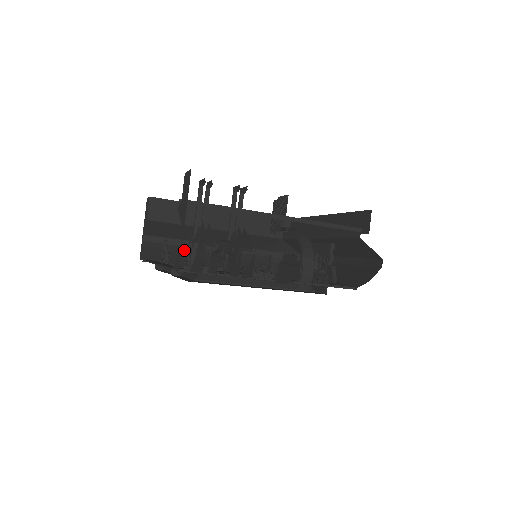
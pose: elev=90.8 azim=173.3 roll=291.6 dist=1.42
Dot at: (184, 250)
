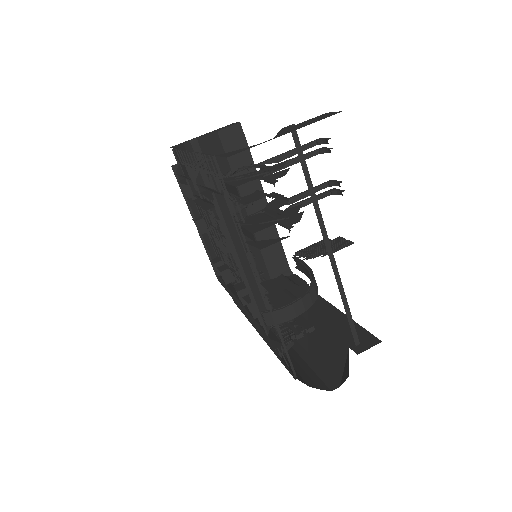
Dot at: occluded
